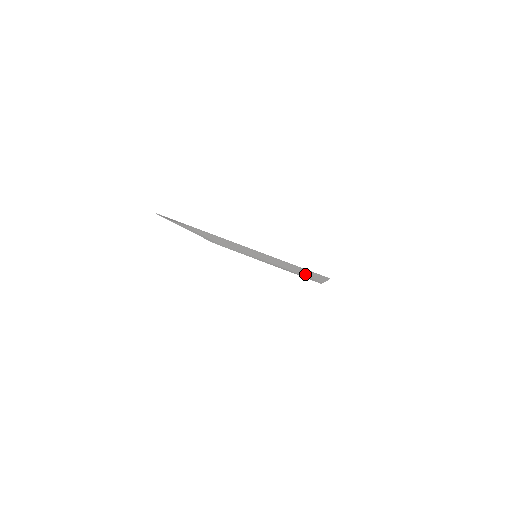
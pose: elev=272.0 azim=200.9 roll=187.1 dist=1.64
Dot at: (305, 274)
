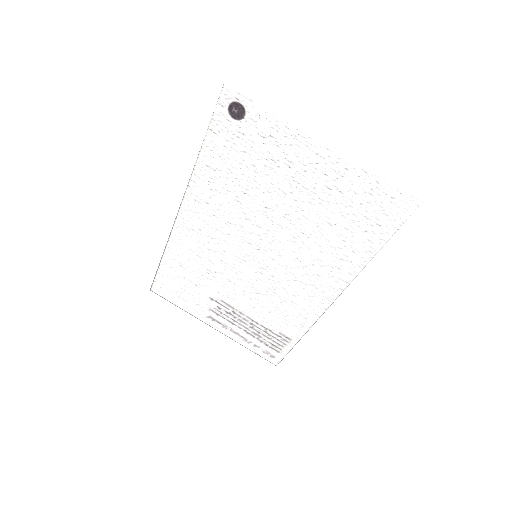
Dot at: (314, 286)
